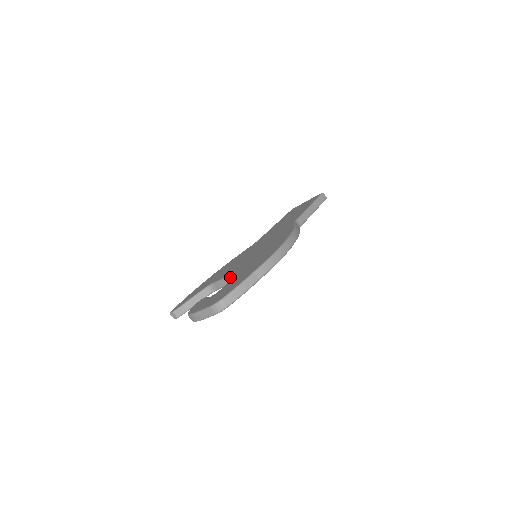
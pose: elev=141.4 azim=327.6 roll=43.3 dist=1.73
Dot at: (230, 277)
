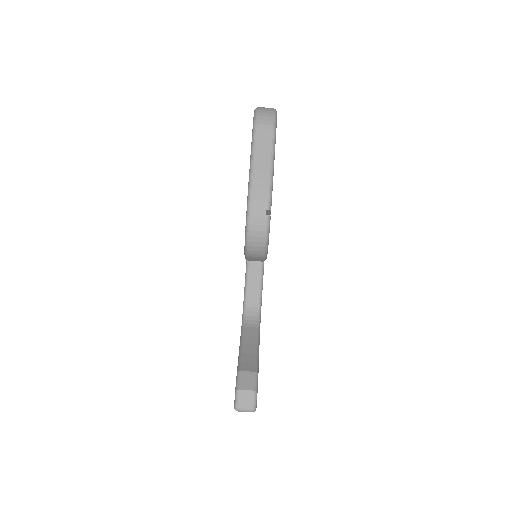
Dot at: occluded
